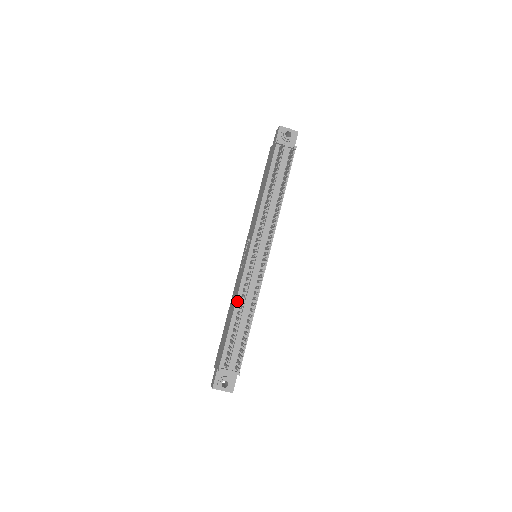
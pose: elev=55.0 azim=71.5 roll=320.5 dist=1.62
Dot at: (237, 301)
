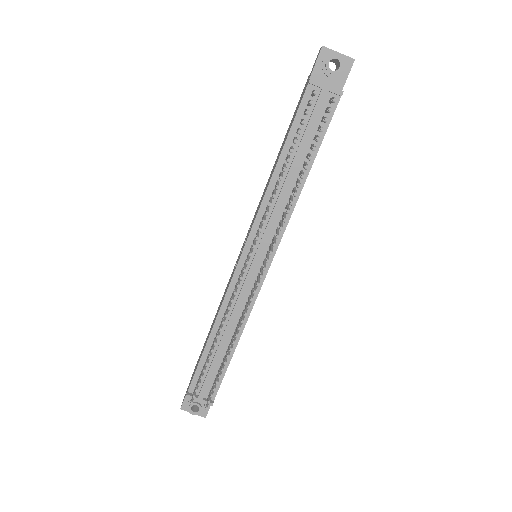
Dot at: (218, 318)
